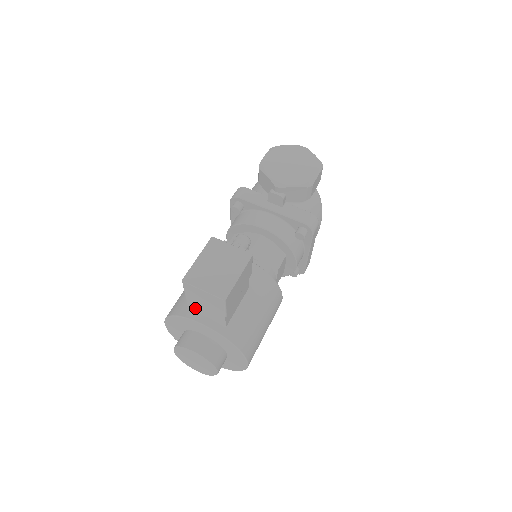
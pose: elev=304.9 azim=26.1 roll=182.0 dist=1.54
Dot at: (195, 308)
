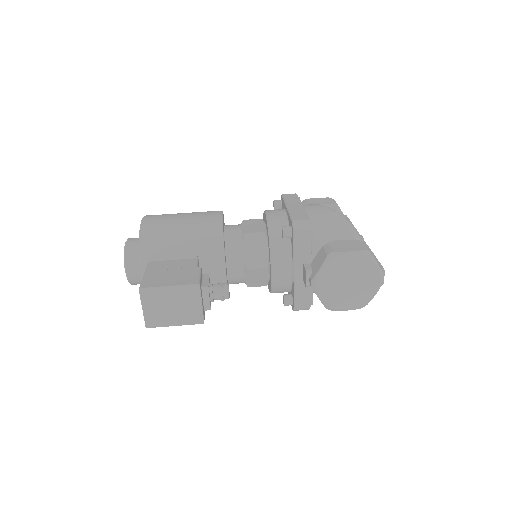
Dot at: occluded
